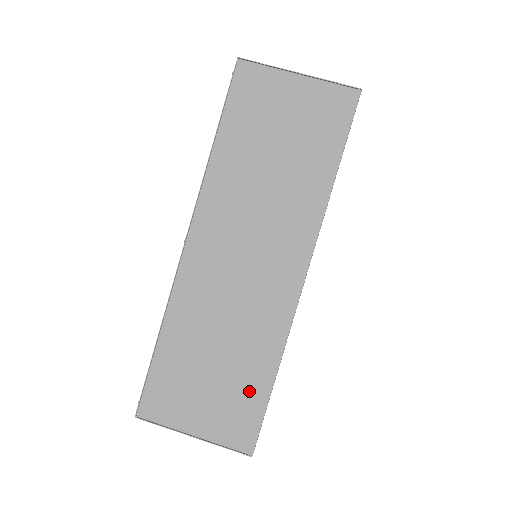
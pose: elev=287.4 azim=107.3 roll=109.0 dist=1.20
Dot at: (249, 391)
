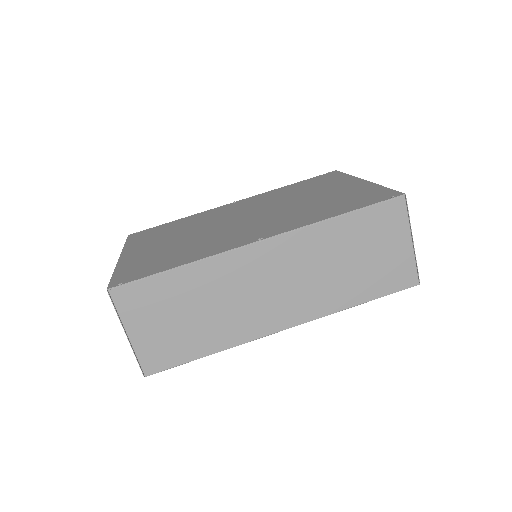
Dot at: (187, 347)
